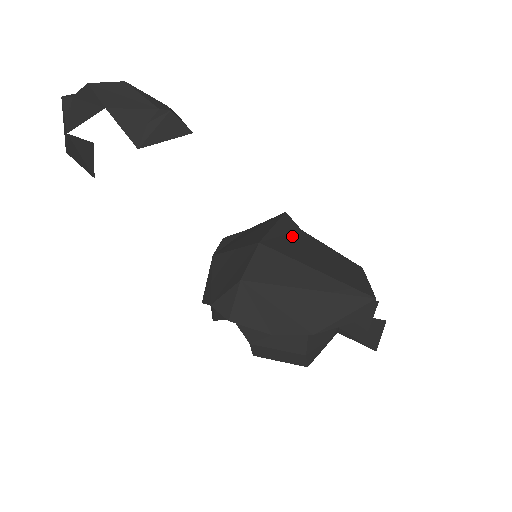
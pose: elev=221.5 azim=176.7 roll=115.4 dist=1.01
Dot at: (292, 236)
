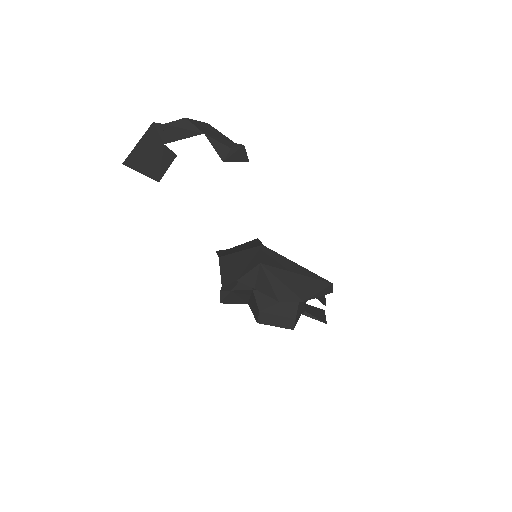
Dot at: occluded
